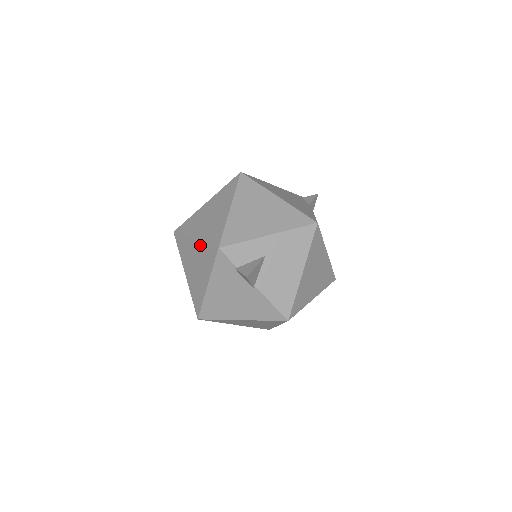
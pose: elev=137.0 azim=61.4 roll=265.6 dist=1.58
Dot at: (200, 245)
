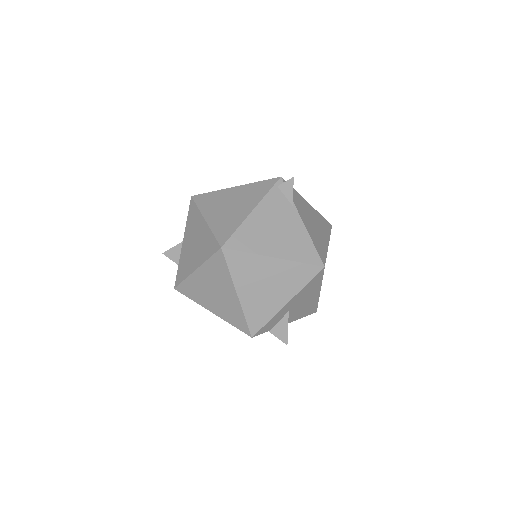
Dot at: occluded
